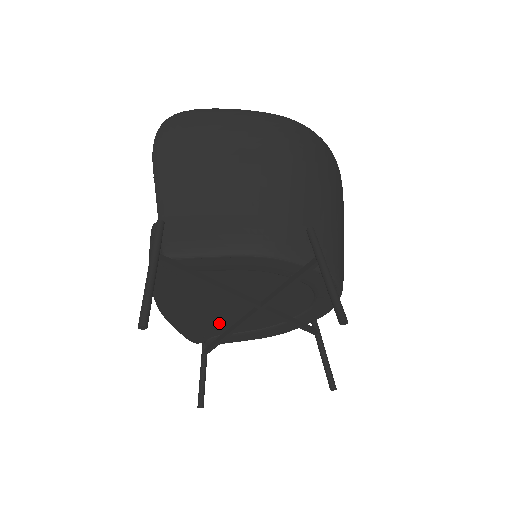
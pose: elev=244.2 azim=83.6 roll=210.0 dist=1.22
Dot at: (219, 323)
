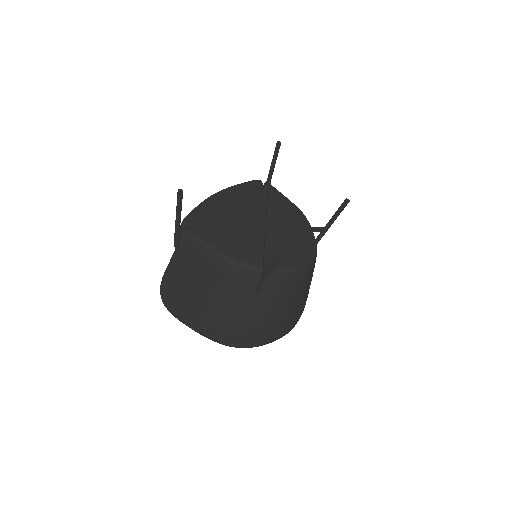
Dot at: (225, 223)
